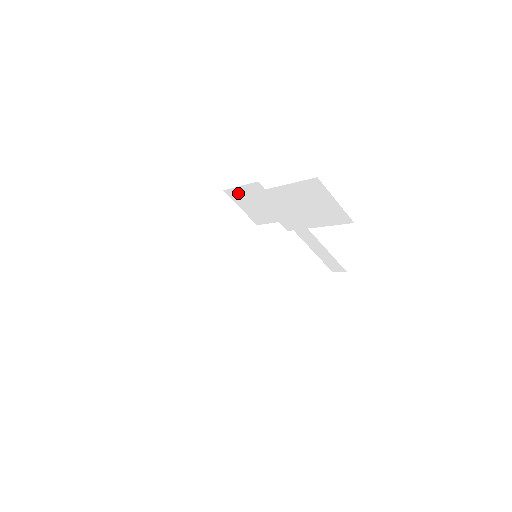
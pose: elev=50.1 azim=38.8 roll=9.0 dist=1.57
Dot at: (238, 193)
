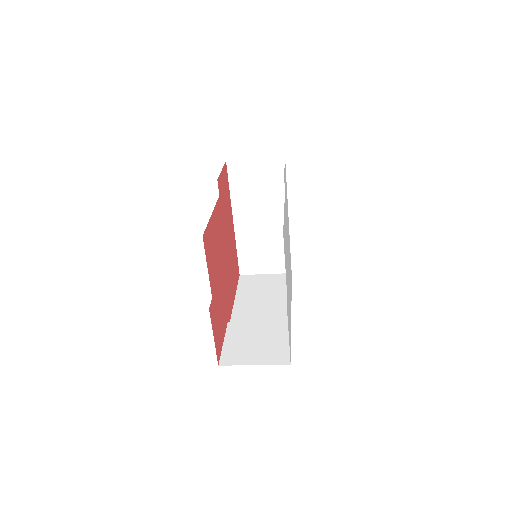
Dot at: occluded
